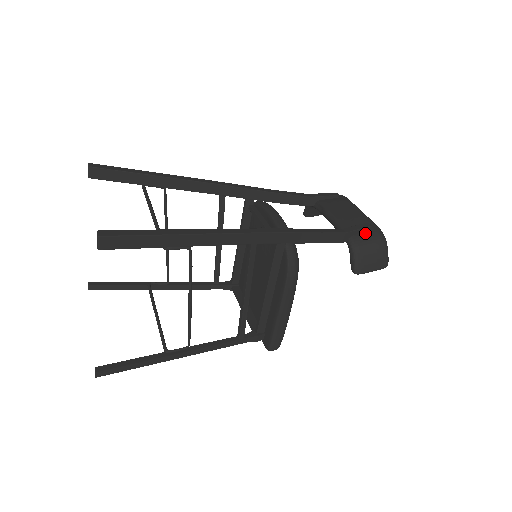
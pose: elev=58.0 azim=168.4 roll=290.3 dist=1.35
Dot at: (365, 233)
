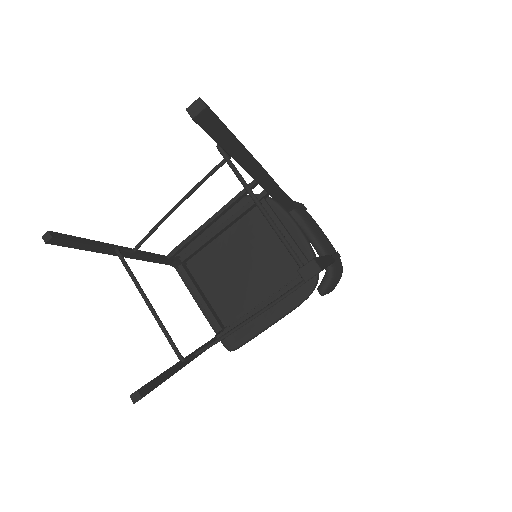
Dot at: (337, 262)
